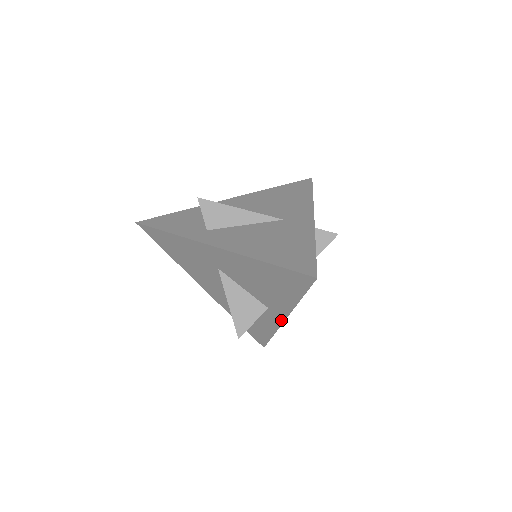
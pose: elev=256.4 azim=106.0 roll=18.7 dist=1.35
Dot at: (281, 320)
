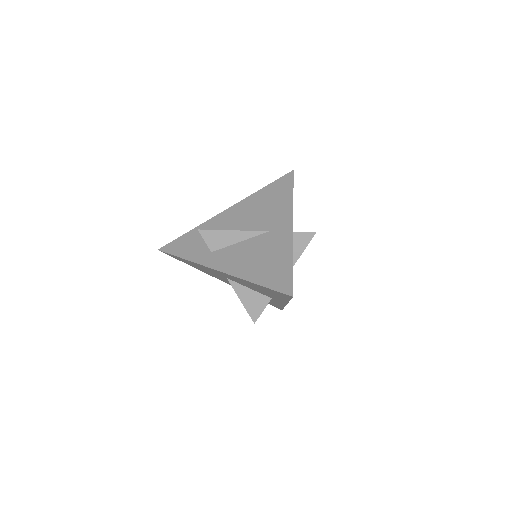
Dot at: (284, 304)
